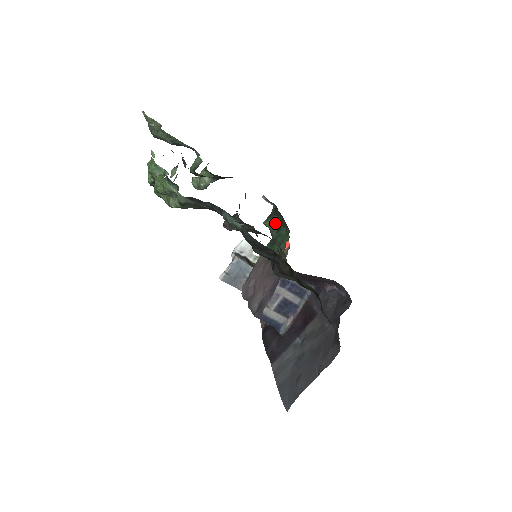
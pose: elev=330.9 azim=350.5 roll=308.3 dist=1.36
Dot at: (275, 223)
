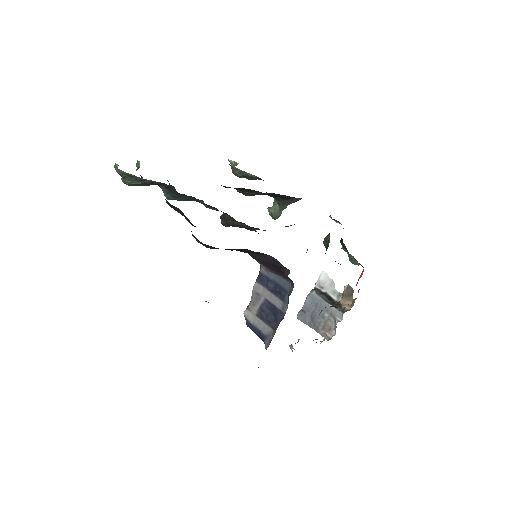
Dot at: (329, 239)
